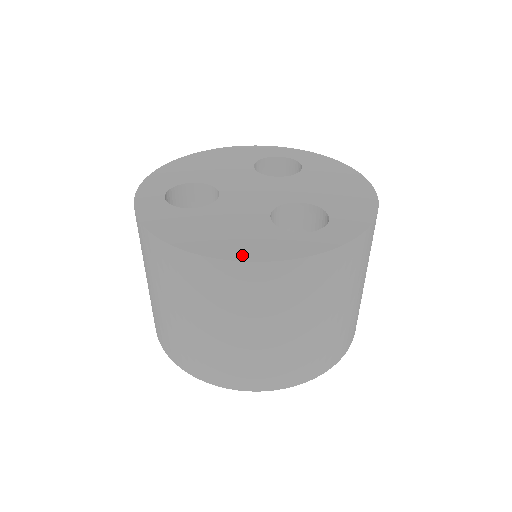
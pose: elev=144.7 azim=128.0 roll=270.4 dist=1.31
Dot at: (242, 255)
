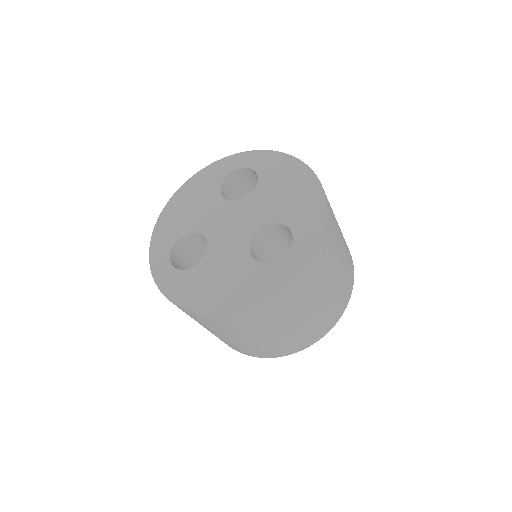
Dot at: (243, 303)
